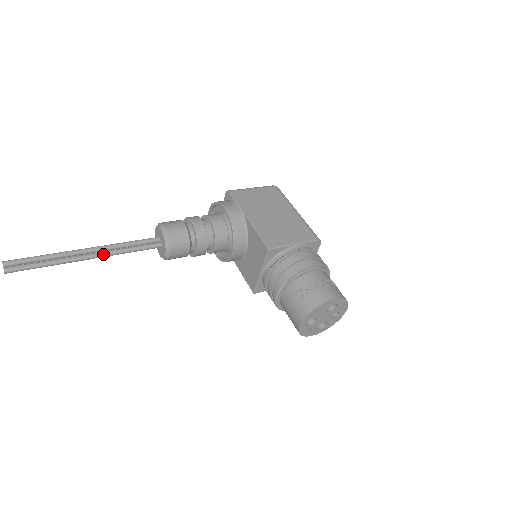
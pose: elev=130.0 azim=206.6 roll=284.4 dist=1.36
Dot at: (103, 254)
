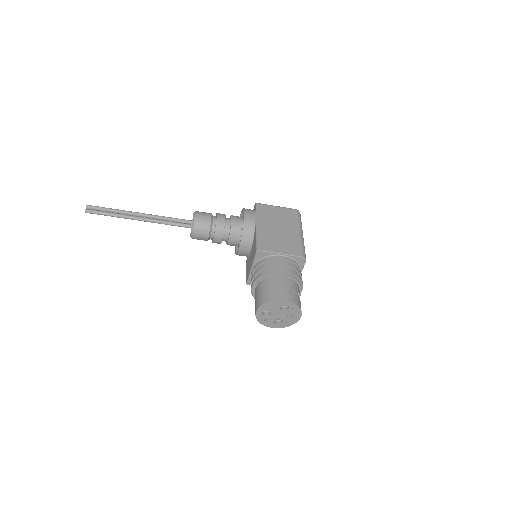
Dot at: (149, 220)
